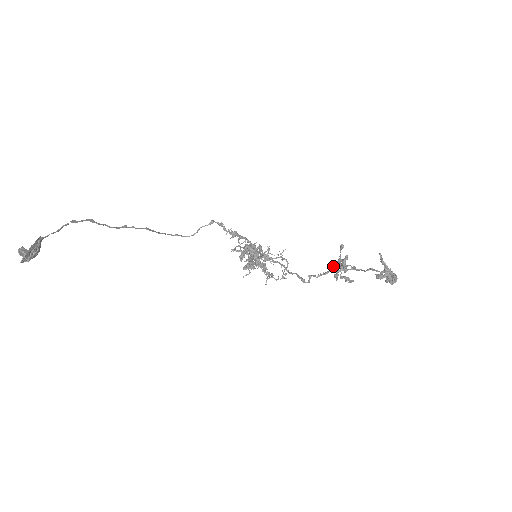
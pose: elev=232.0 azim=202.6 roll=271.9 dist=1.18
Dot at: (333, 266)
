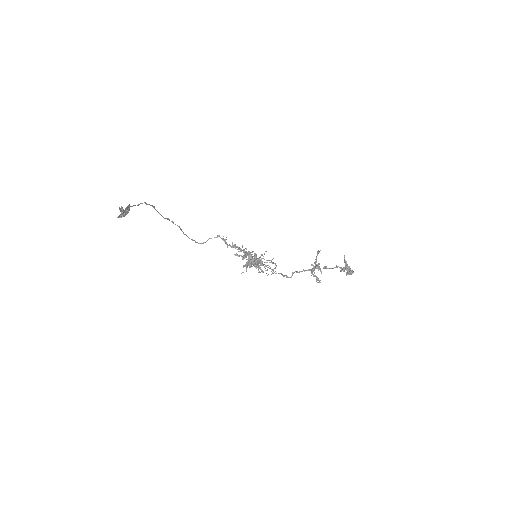
Dot at: (312, 264)
